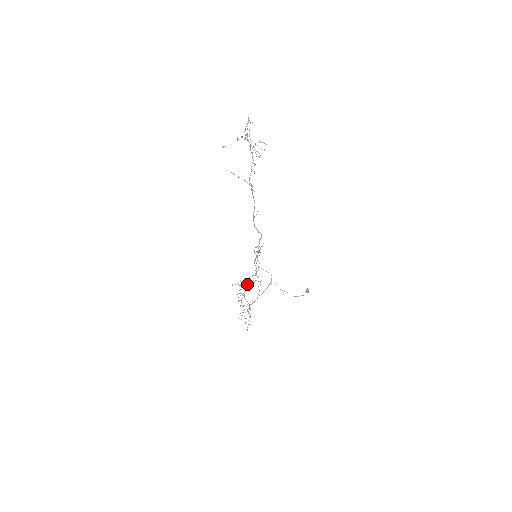
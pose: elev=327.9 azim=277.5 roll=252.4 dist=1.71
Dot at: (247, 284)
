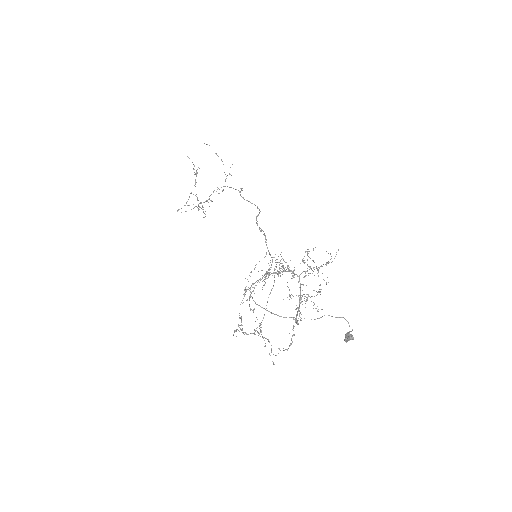
Dot at: occluded
